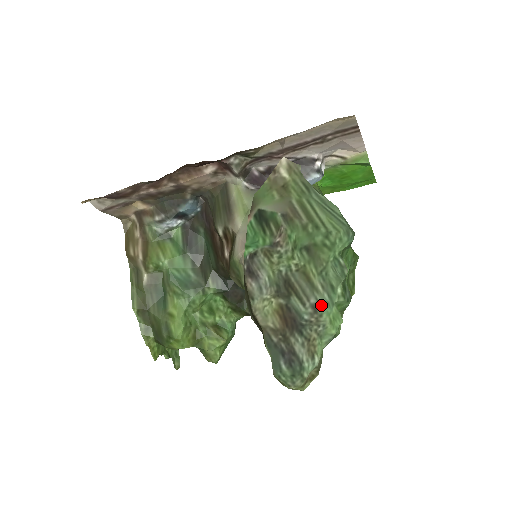
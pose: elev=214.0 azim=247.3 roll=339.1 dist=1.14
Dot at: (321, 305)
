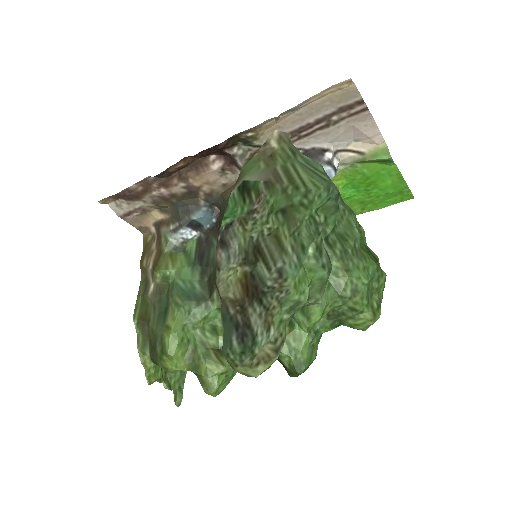
Dot at: (288, 268)
